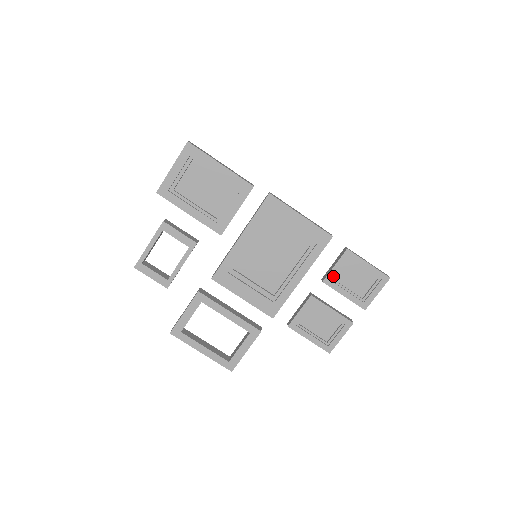
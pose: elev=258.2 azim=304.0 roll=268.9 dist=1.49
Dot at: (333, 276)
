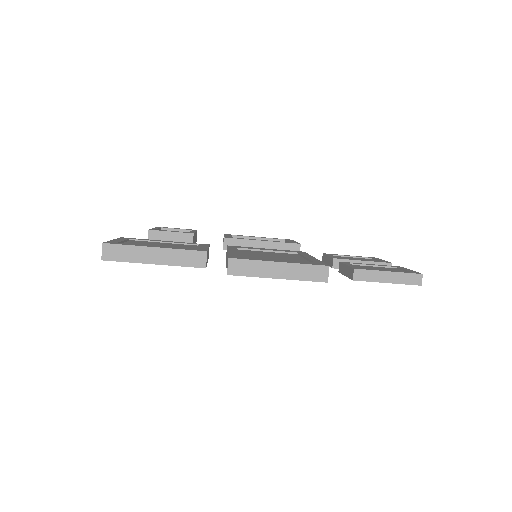
Dot at: occluded
